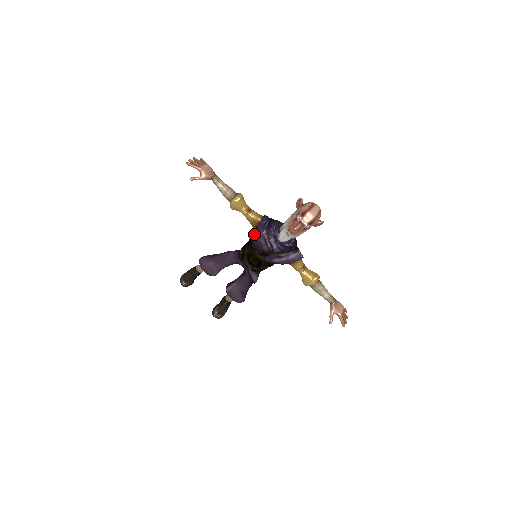
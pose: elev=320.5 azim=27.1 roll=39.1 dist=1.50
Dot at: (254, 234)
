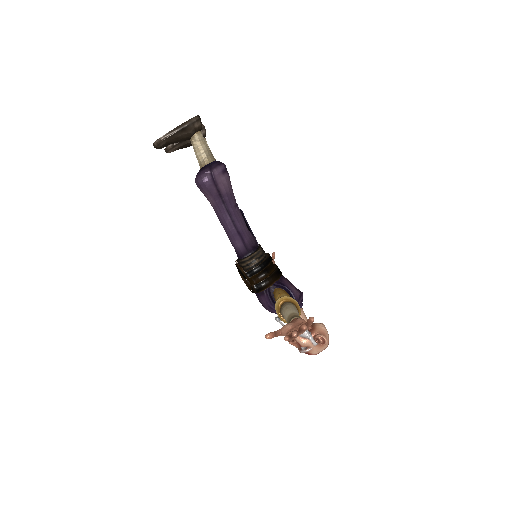
Dot at: (267, 304)
